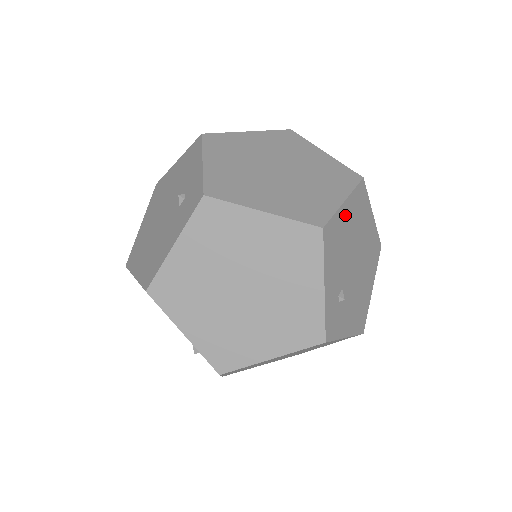
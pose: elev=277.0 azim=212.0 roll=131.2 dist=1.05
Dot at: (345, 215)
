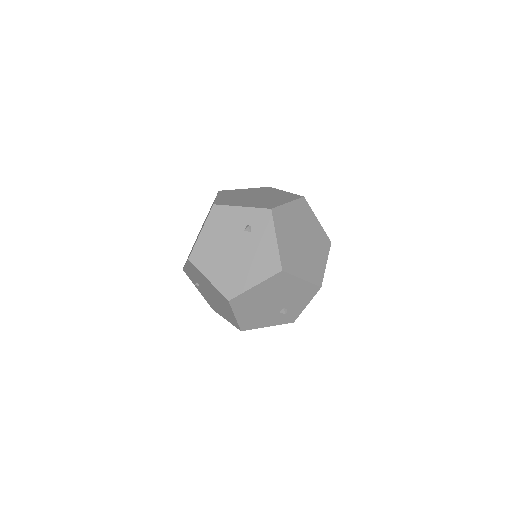
Dot at: occluded
